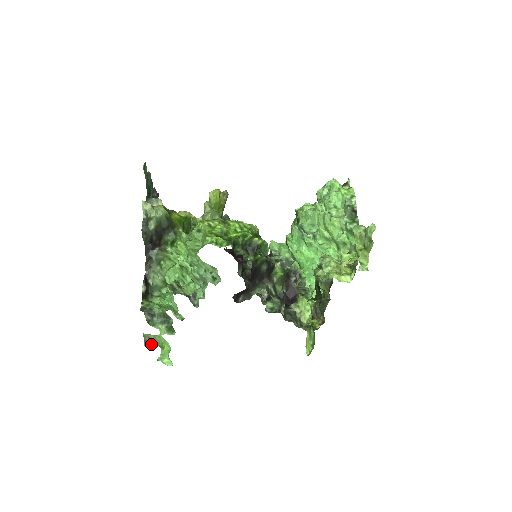
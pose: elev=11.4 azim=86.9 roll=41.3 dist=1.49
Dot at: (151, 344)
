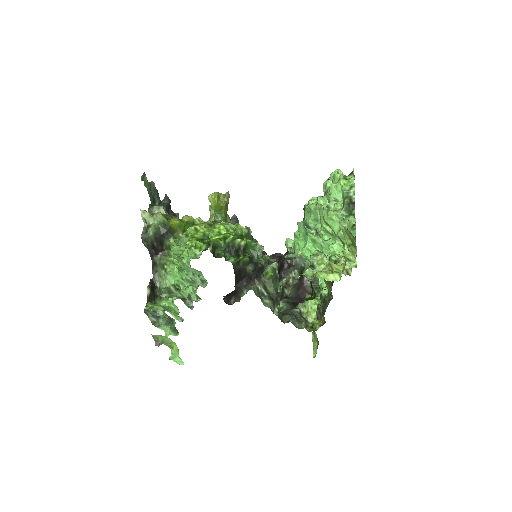
Dot at: (160, 344)
